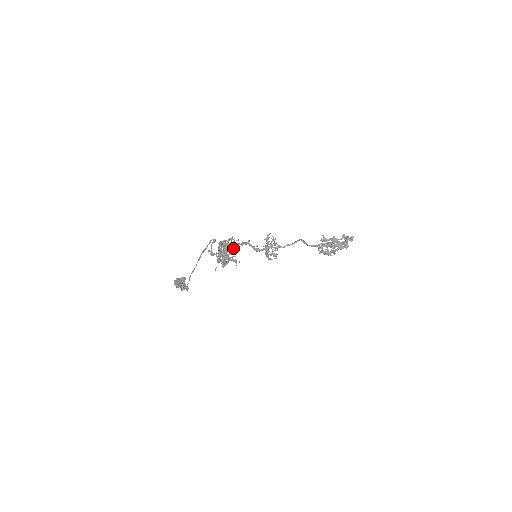
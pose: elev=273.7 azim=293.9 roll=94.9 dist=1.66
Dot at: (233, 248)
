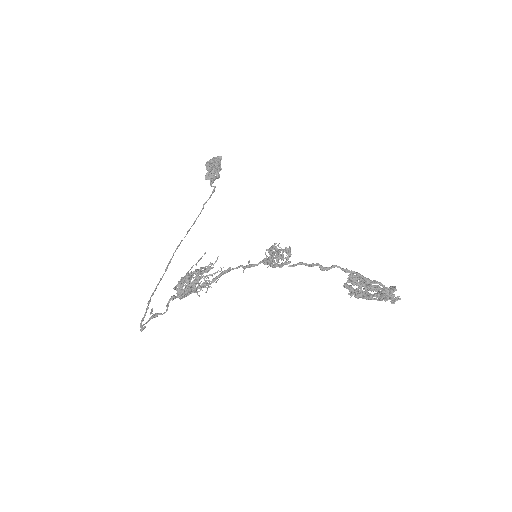
Dot at: (194, 292)
